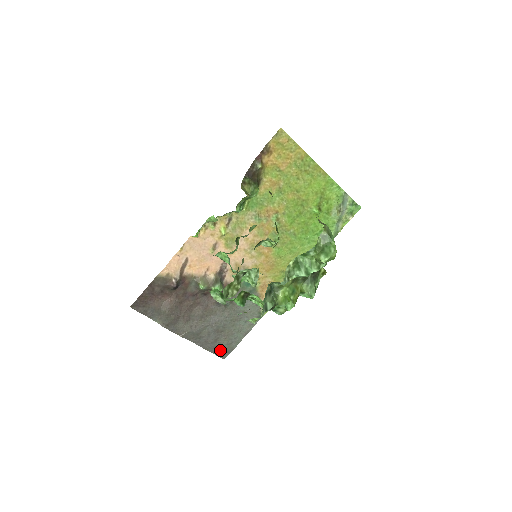
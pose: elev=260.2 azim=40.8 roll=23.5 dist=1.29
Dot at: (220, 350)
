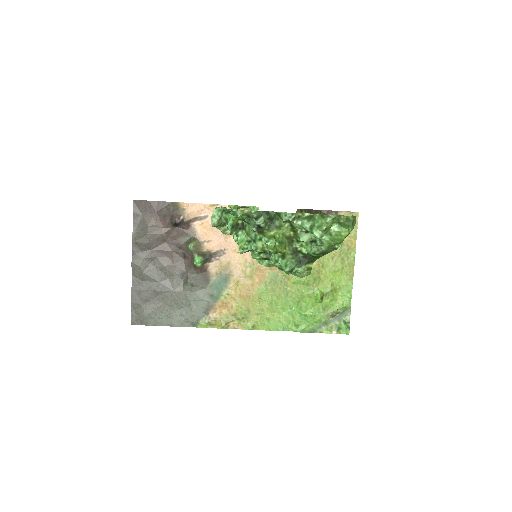
Dot at: (139, 312)
